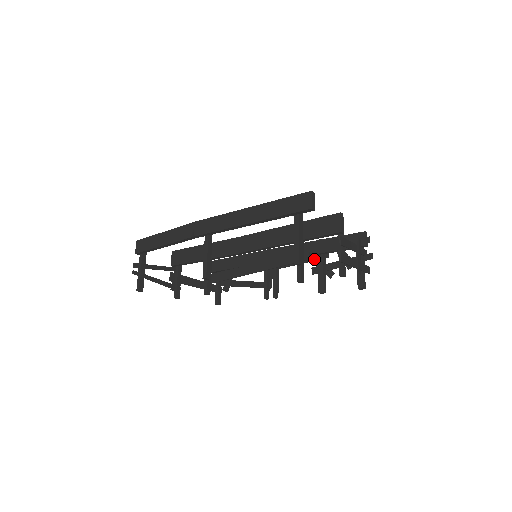
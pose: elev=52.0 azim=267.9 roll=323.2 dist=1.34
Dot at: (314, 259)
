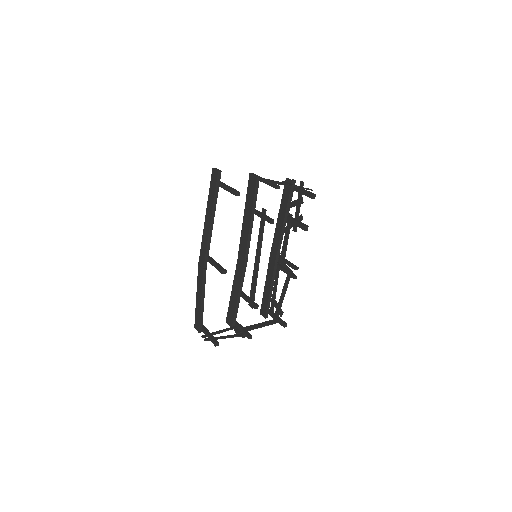
Dot at: (289, 226)
